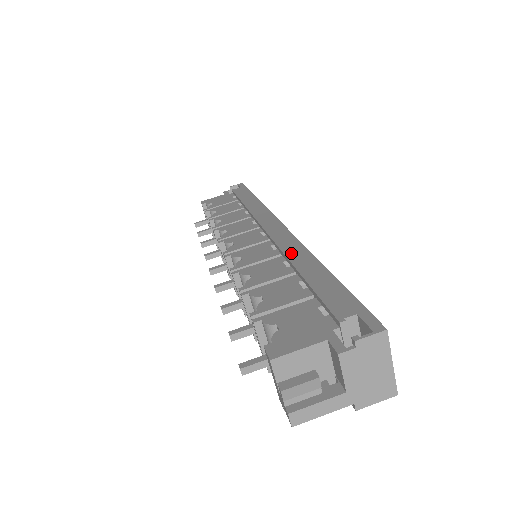
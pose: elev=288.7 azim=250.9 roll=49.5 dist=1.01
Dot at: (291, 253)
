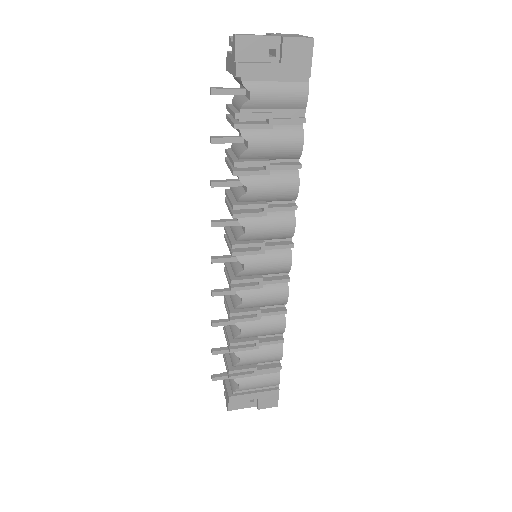
Dot at: occluded
